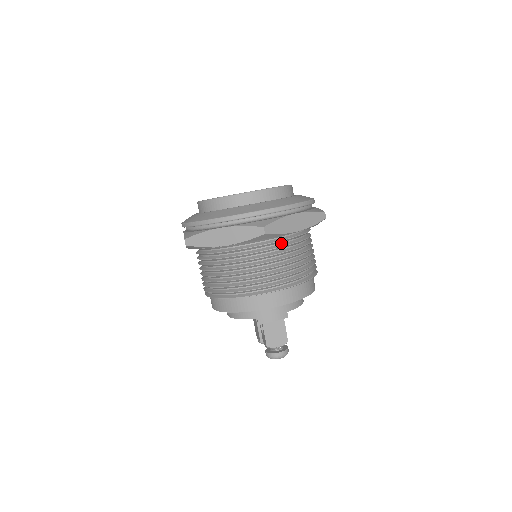
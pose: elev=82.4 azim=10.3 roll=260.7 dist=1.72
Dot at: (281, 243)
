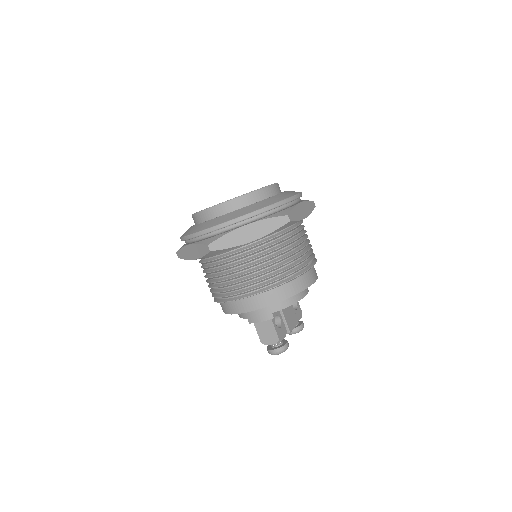
Dot at: (243, 253)
